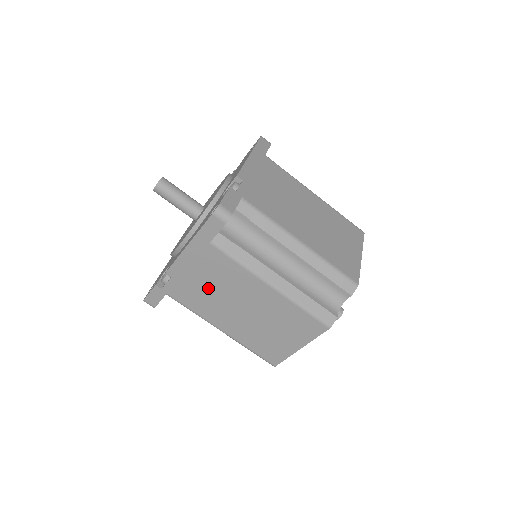
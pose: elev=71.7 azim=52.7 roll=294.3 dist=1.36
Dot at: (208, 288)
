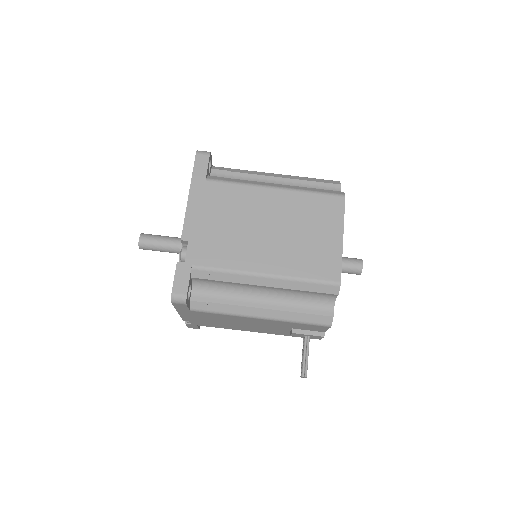
Dot at: (226, 228)
